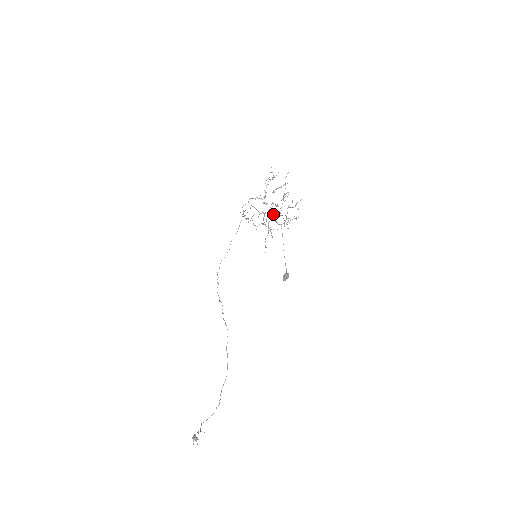
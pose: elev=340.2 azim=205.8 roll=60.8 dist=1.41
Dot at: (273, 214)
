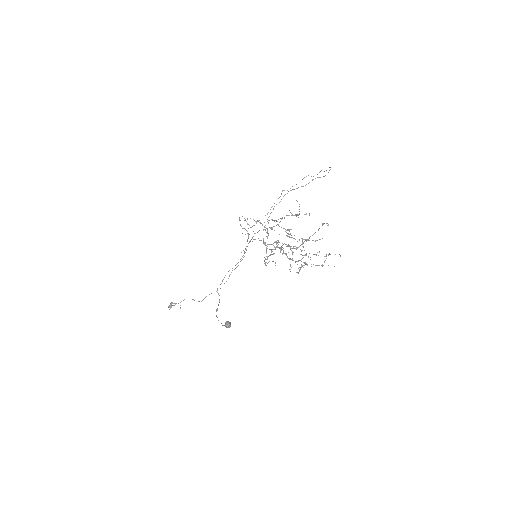
Dot at: (279, 247)
